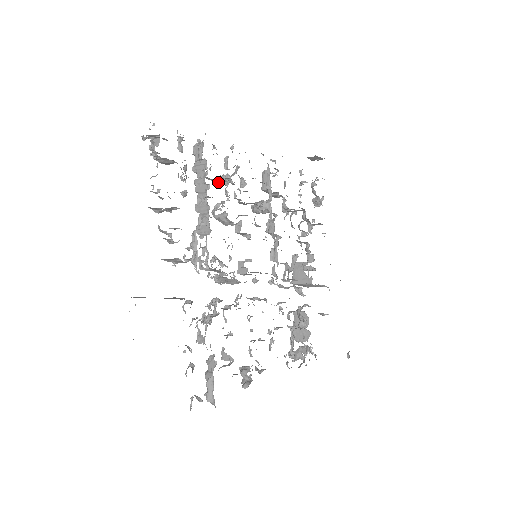
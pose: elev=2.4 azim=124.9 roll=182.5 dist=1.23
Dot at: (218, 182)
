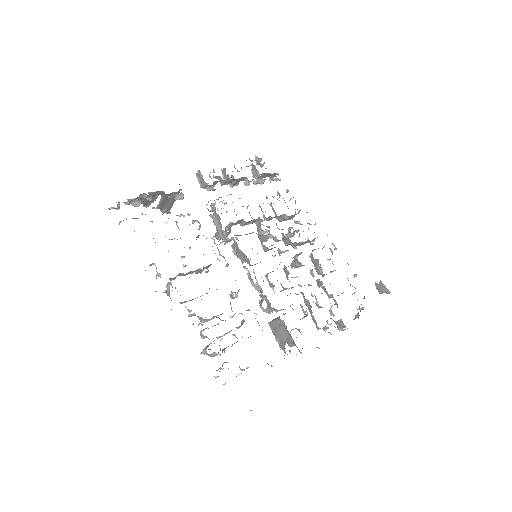
Dot at: (286, 237)
